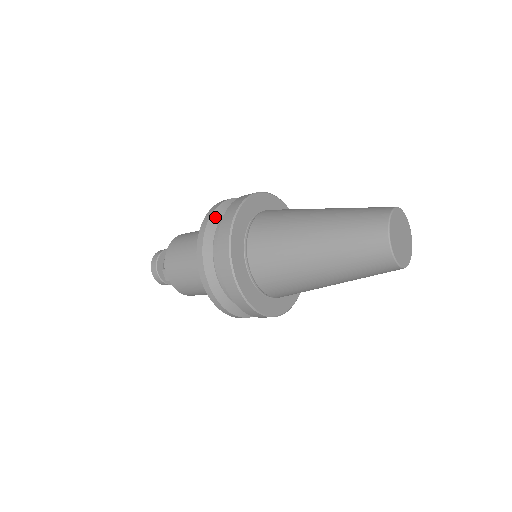
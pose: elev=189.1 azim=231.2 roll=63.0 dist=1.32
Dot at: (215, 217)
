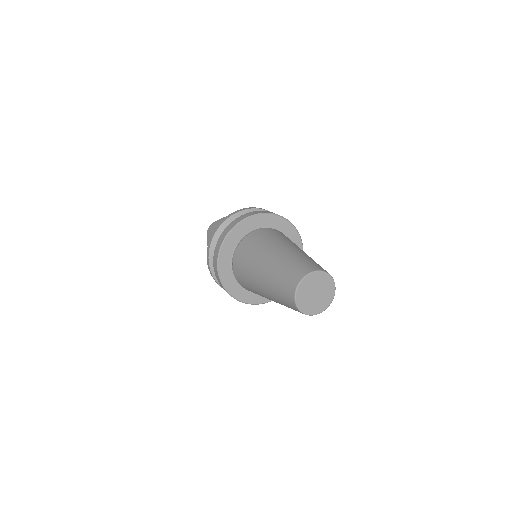
Dot at: occluded
